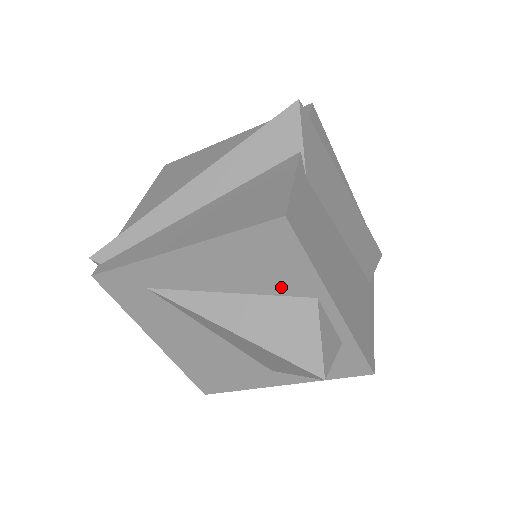
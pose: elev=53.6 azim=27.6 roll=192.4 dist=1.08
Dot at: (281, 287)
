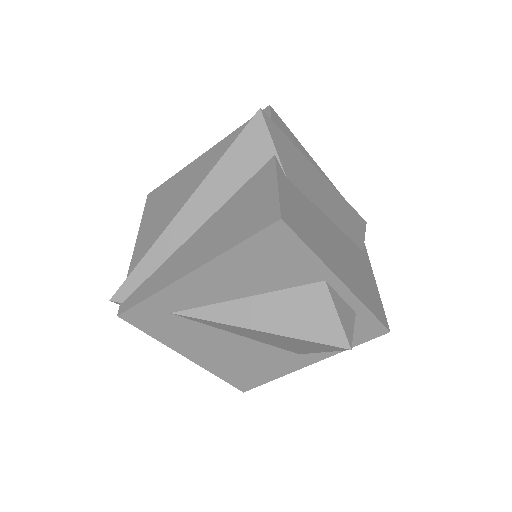
Dot at: (291, 280)
